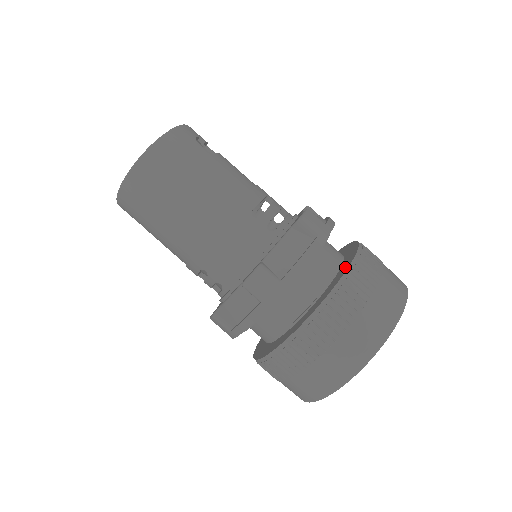
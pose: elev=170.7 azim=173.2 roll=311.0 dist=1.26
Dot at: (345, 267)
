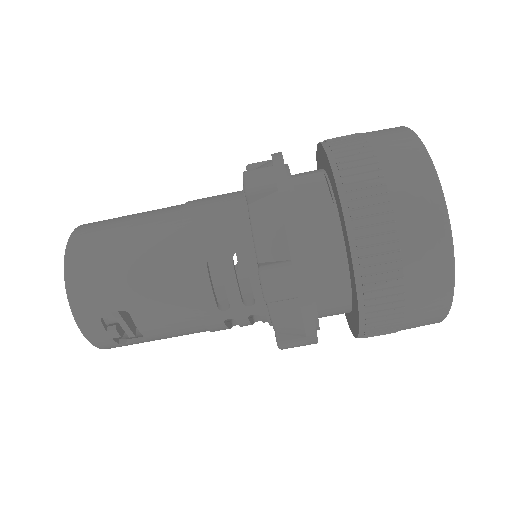
Dot at: (318, 156)
